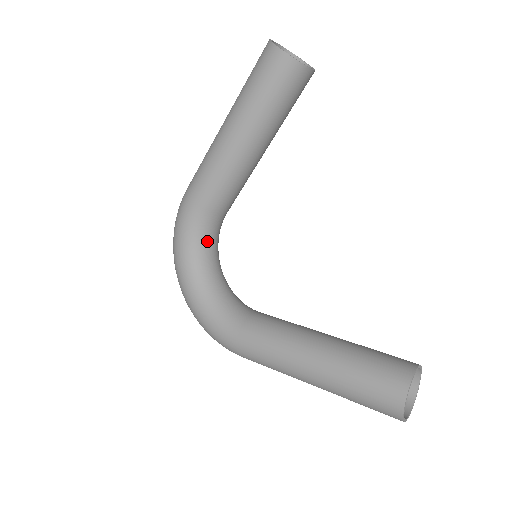
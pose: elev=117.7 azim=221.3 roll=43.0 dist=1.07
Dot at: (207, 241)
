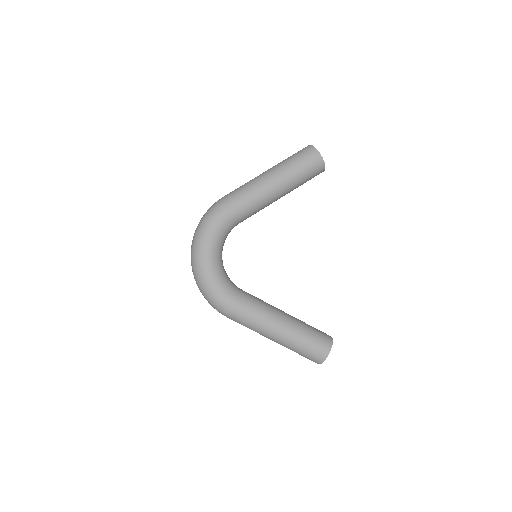
Dot at: (226, 236)
